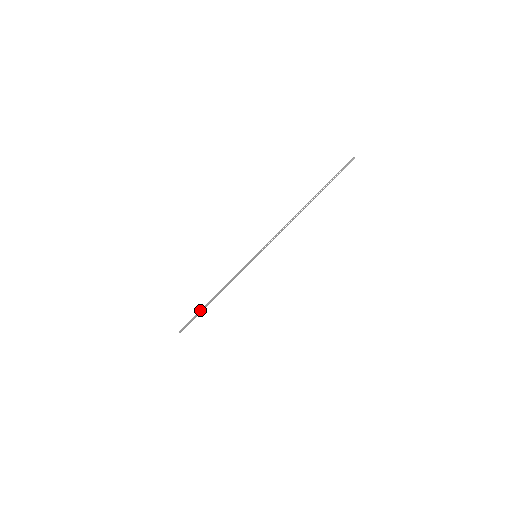
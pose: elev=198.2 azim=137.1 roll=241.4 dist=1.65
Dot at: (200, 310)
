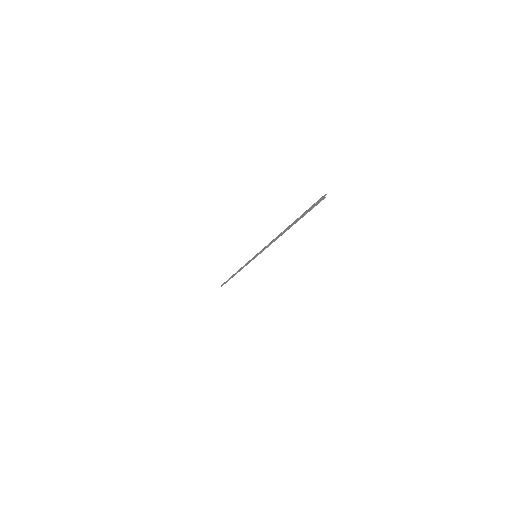
Dot at: occluded
